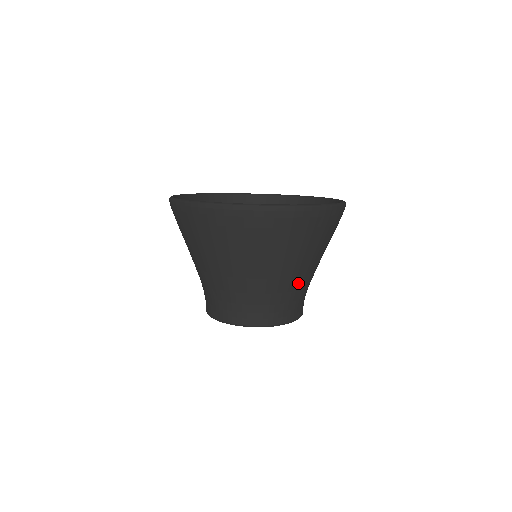
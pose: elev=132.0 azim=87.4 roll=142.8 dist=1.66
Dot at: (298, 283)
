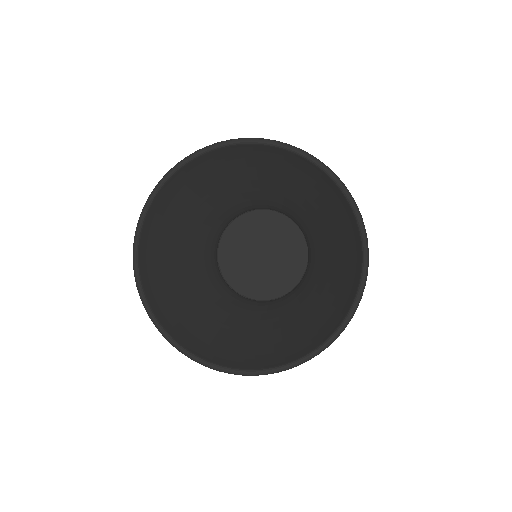
Dot at: occluded
